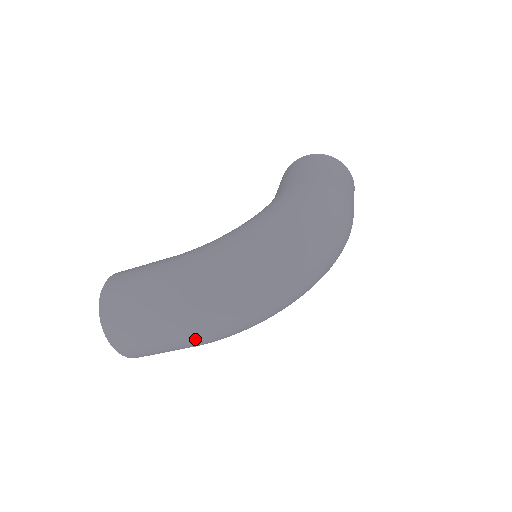
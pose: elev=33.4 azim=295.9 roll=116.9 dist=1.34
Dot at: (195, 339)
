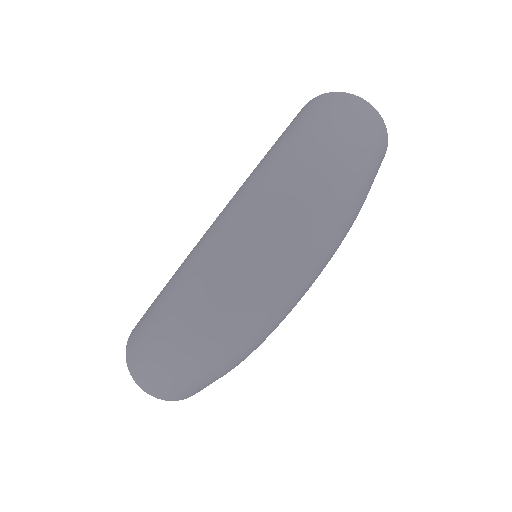
Dot at: (197, 375)
